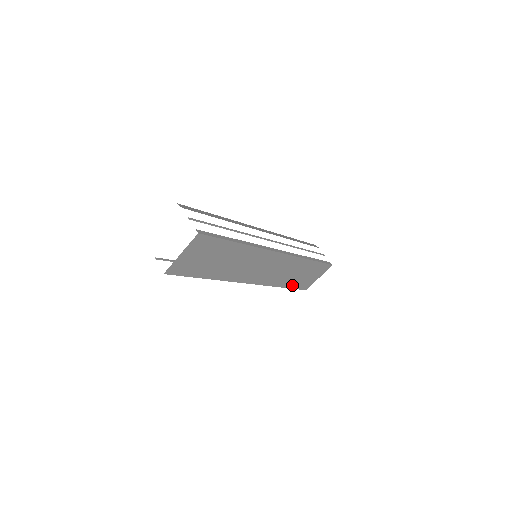
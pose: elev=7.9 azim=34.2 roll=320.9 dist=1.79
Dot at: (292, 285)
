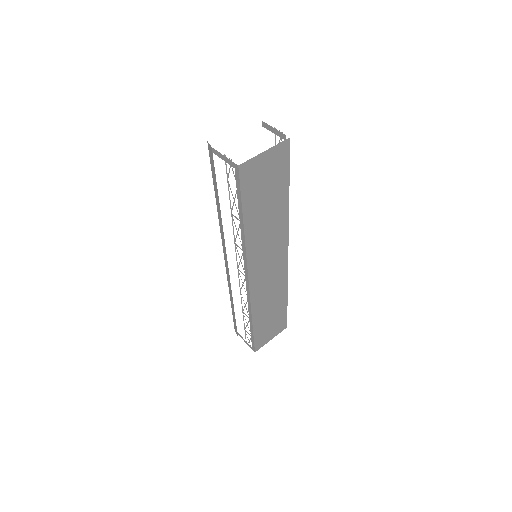
Dot at: (257, 328)
